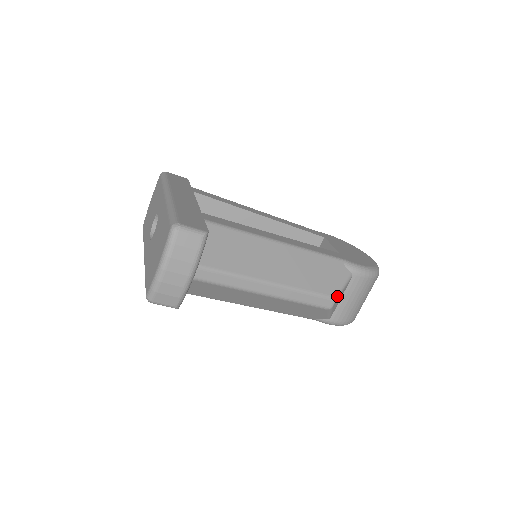
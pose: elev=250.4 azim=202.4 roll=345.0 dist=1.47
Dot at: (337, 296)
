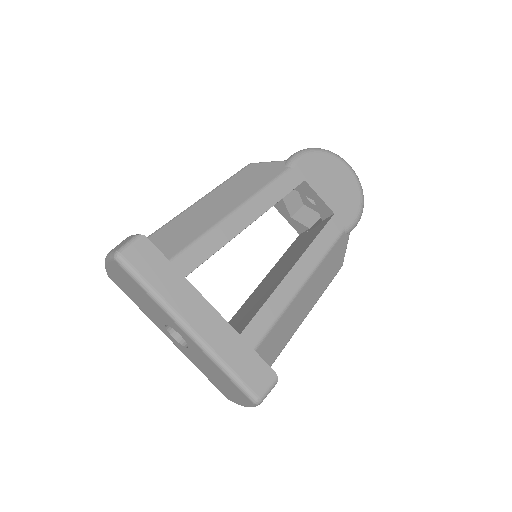
Dot at: occluded
